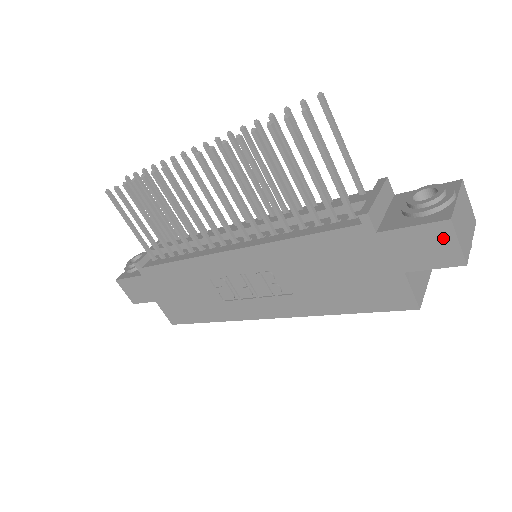
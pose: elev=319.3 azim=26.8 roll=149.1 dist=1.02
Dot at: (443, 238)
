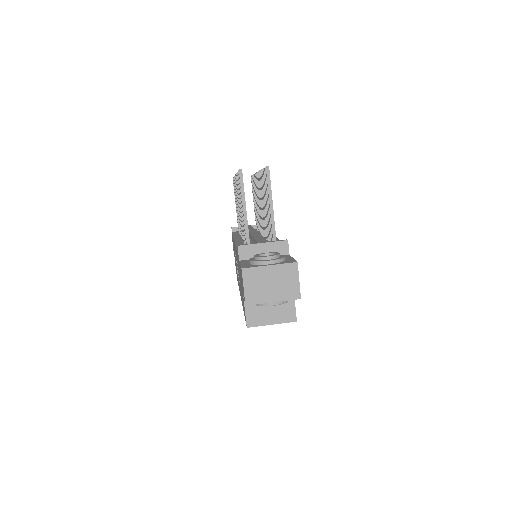
Dot at: (242, 280)
